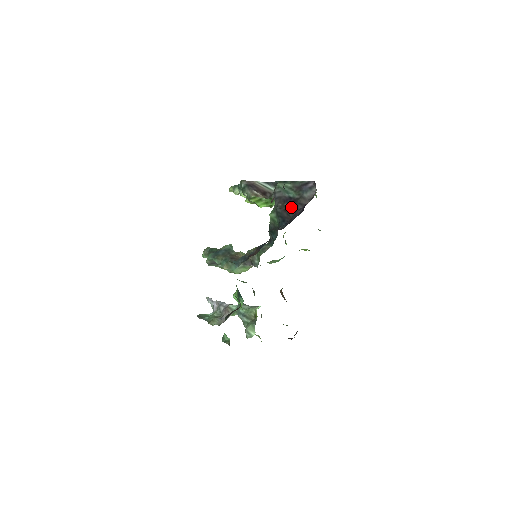
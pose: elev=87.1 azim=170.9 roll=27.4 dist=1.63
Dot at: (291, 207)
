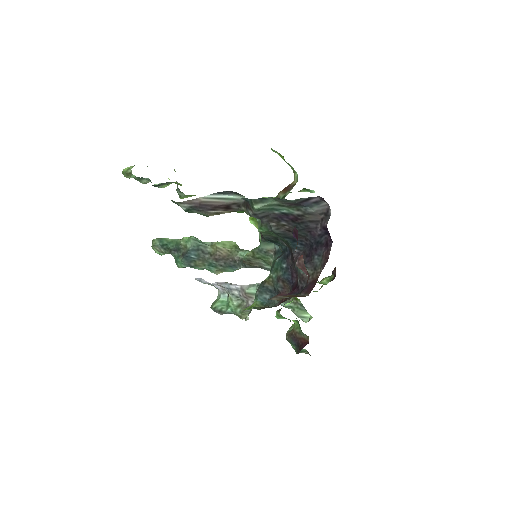
Dot at: (297, 227)
